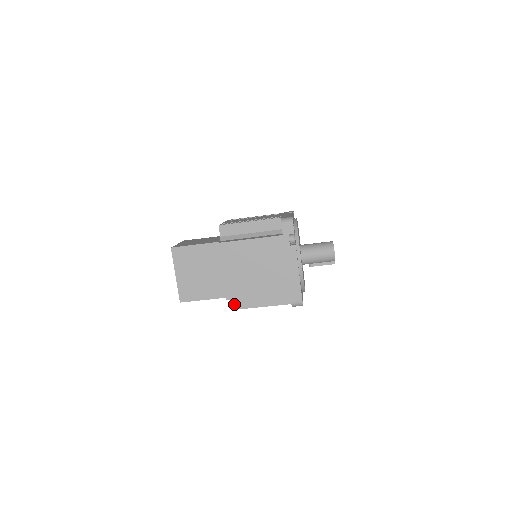
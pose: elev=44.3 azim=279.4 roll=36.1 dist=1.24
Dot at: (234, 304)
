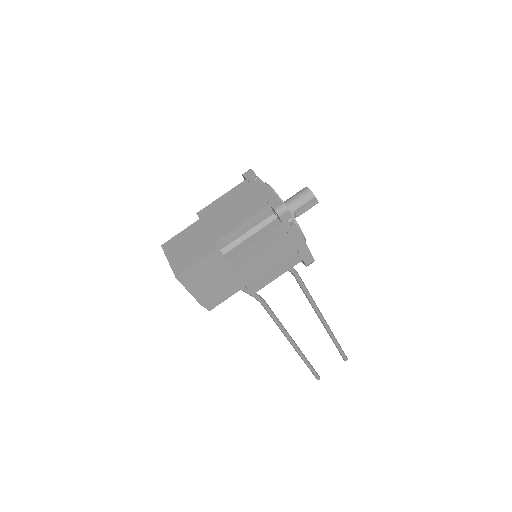
Dot at: (229, 256)
